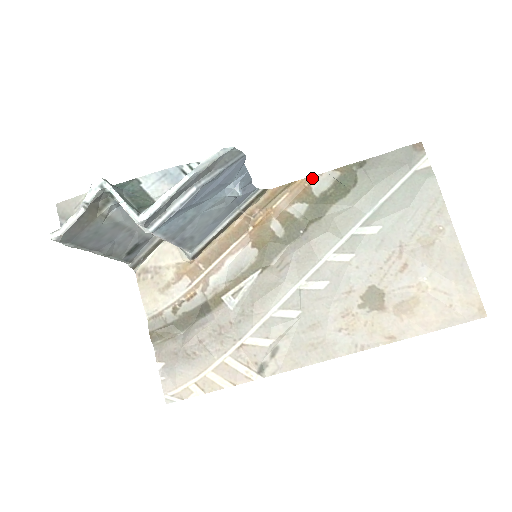
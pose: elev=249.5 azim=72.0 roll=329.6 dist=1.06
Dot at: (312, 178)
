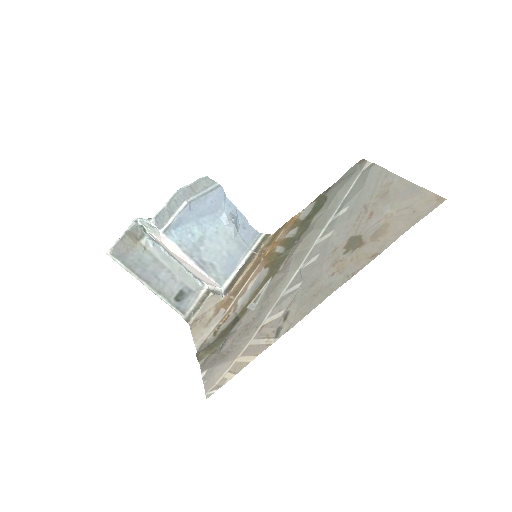
Dot at: (298, 214)
